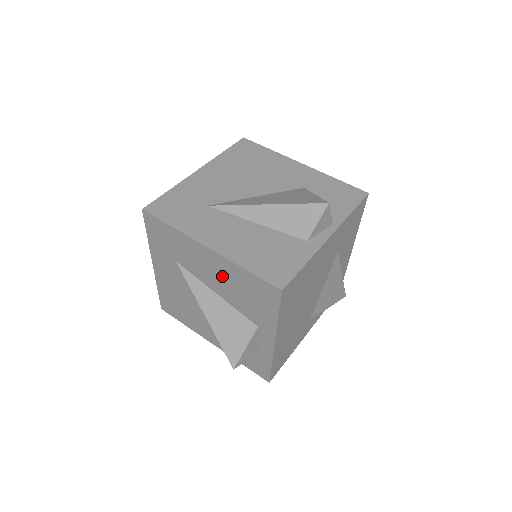
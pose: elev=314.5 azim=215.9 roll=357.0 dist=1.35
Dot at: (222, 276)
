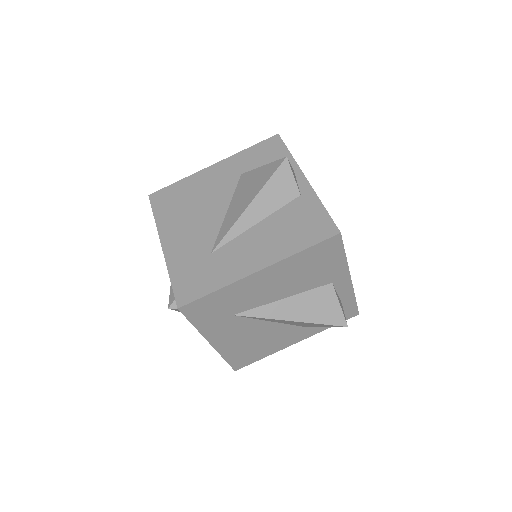
Dot at: (283, 279)
